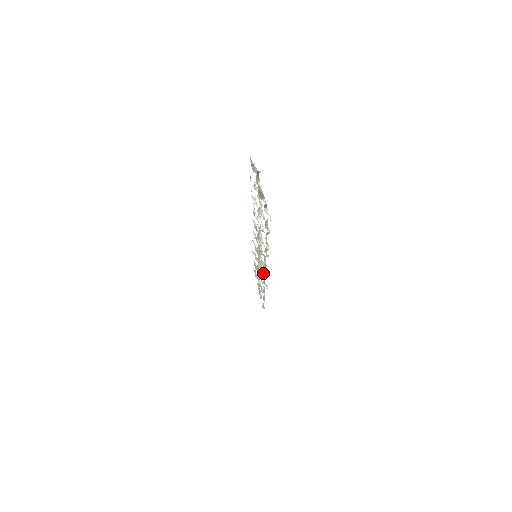
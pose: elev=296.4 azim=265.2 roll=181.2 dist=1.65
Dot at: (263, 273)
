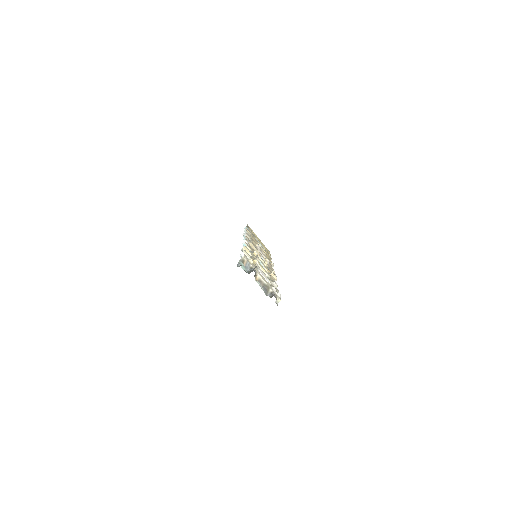
Dot at: occluded
